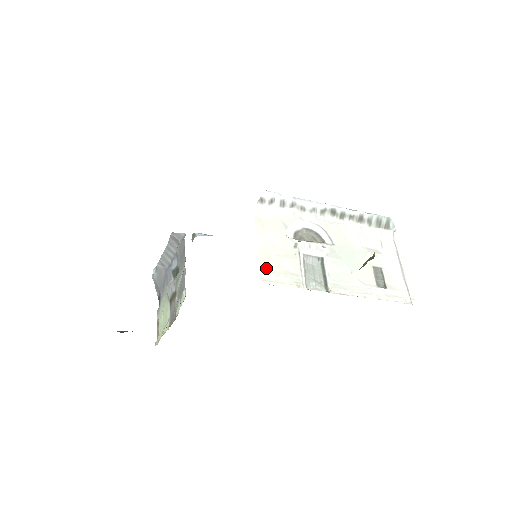
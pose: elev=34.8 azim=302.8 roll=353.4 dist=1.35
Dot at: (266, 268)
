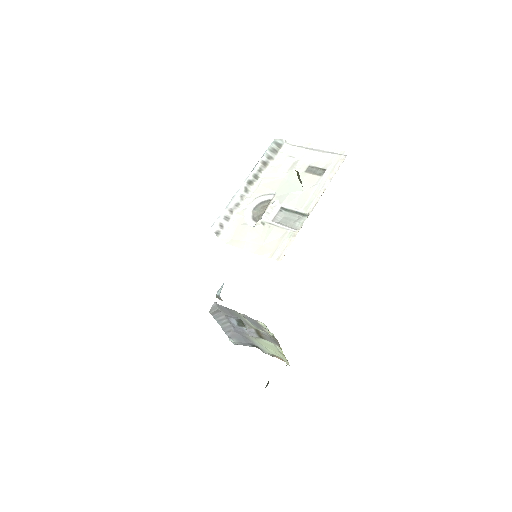
Dot at: (270, 253)
